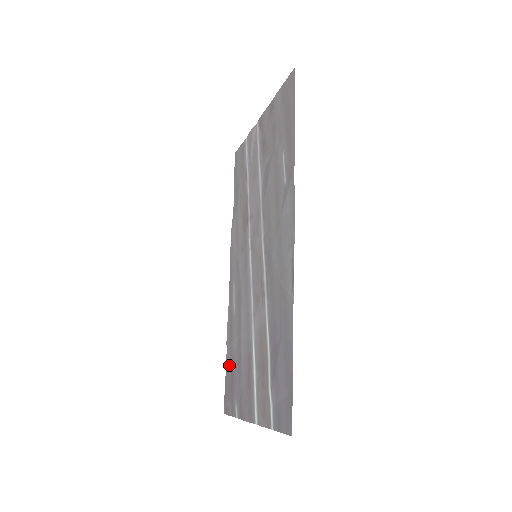
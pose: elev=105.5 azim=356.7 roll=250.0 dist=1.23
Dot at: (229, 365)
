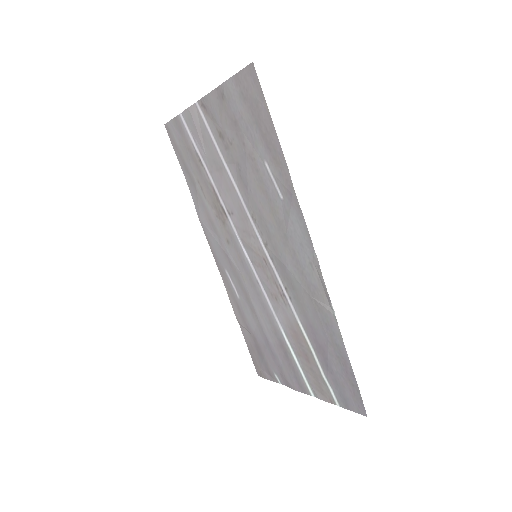
Dot at: (250, 340)
